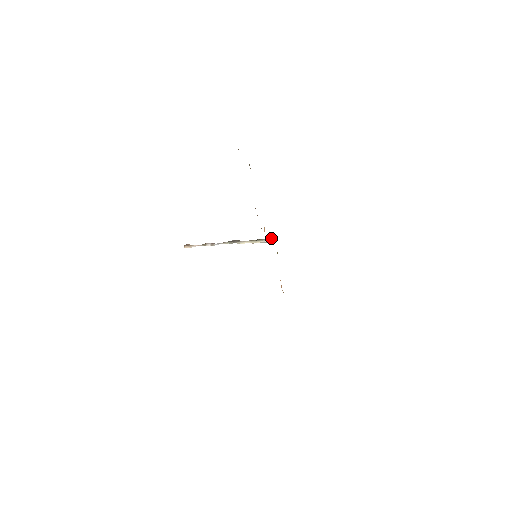
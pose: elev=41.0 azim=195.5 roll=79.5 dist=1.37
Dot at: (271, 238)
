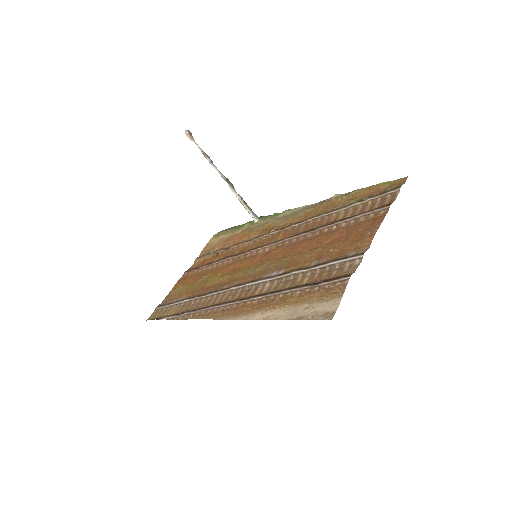
Dot at: (257, 216)
